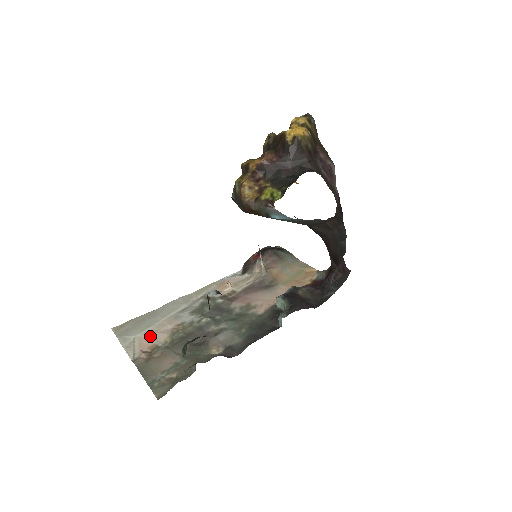
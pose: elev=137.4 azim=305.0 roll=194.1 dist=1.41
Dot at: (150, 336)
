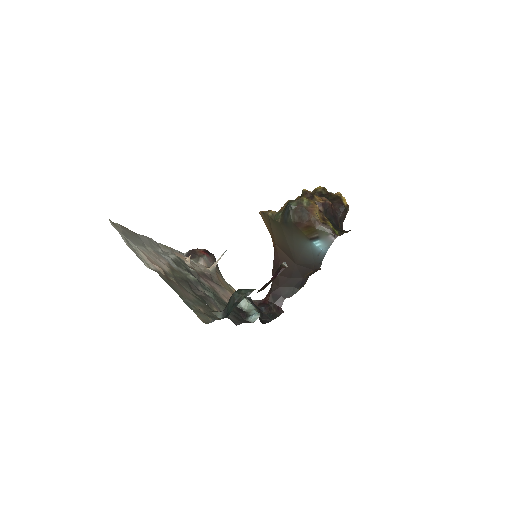
Dot at: (151, 256)
